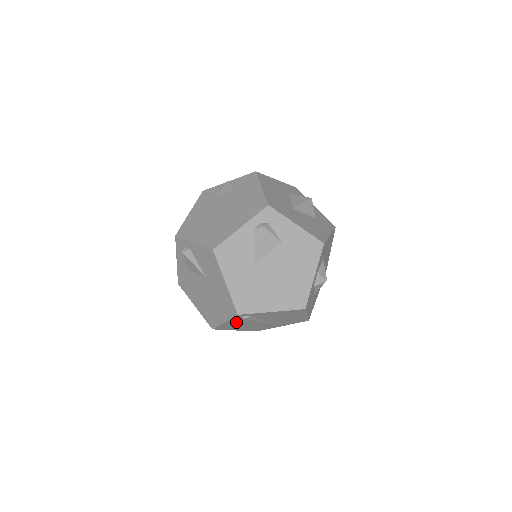
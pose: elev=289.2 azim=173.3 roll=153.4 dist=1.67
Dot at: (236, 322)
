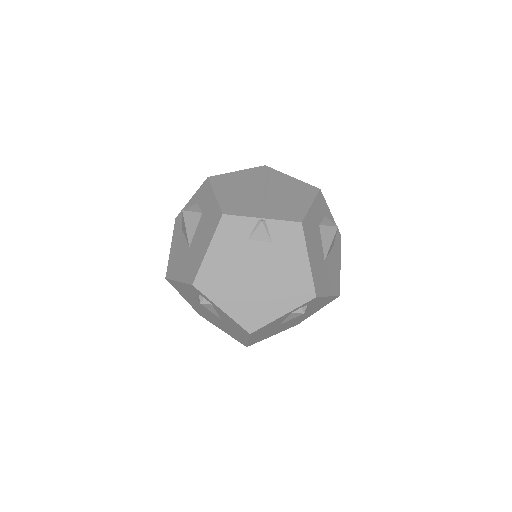
Dot at: occluded
